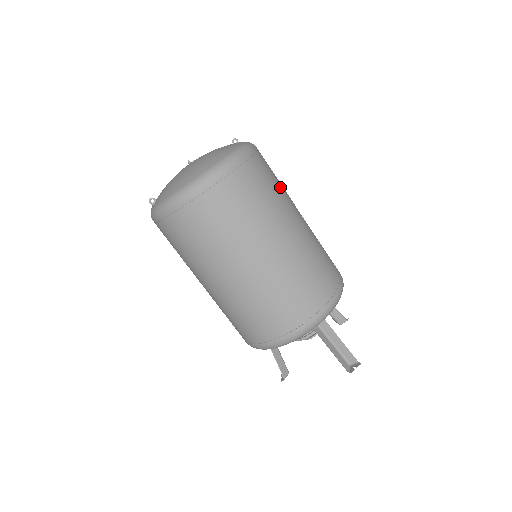
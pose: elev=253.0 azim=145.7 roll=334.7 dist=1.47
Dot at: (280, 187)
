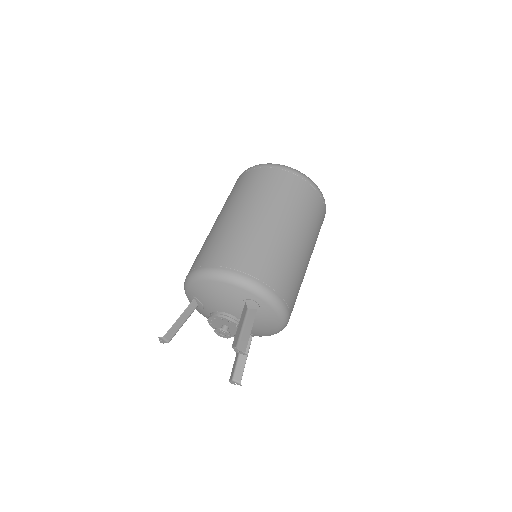
Dot at: (317, 237)
